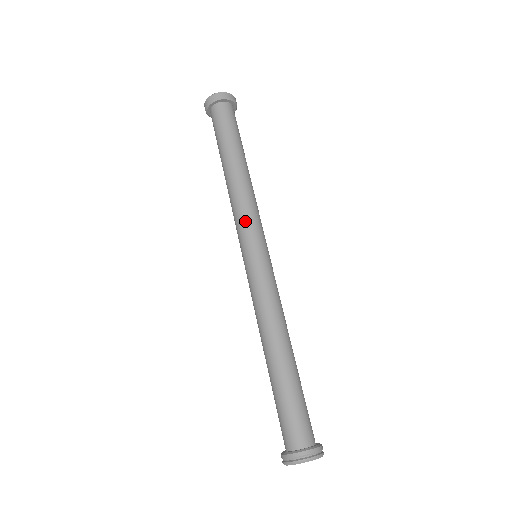
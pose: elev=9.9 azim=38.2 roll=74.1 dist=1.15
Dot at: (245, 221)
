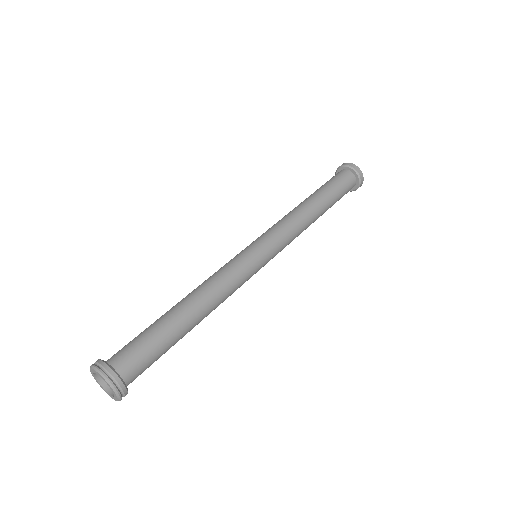
Dot at: (276, 230)
